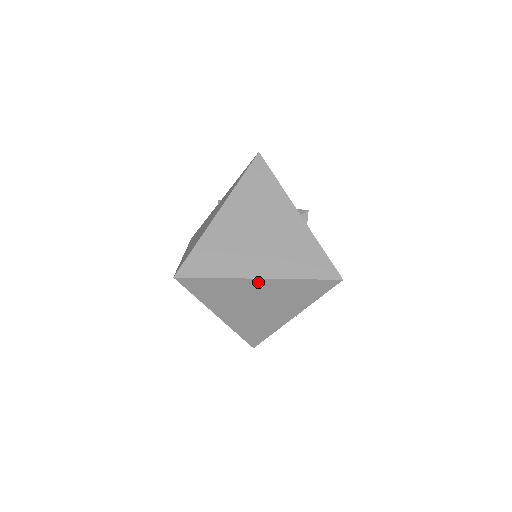
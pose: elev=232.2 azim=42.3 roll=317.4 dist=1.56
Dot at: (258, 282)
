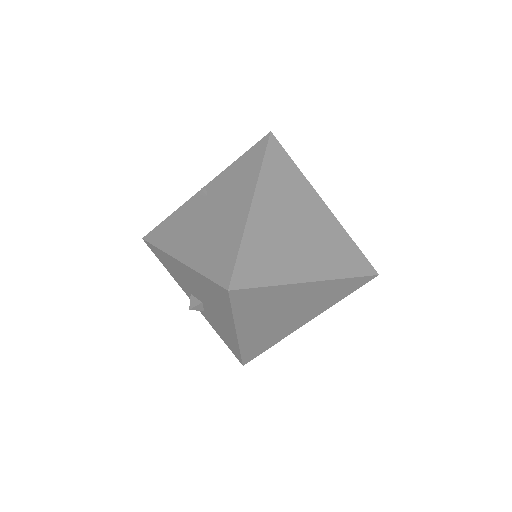
Dot at: (309, 286)
